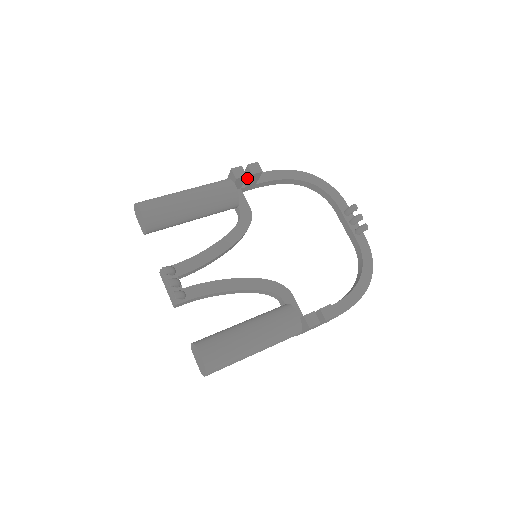
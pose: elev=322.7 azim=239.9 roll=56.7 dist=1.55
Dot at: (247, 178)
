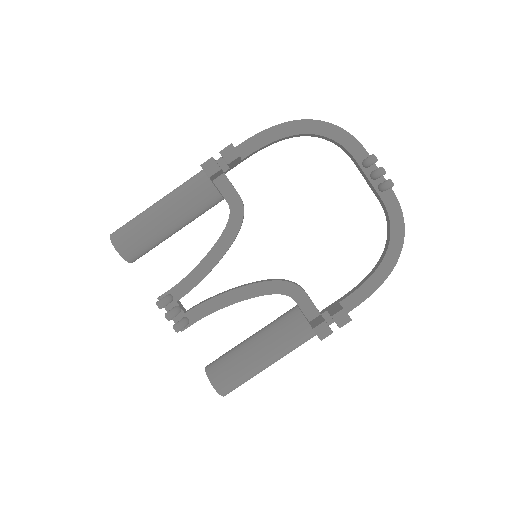
Dot at: occluded
